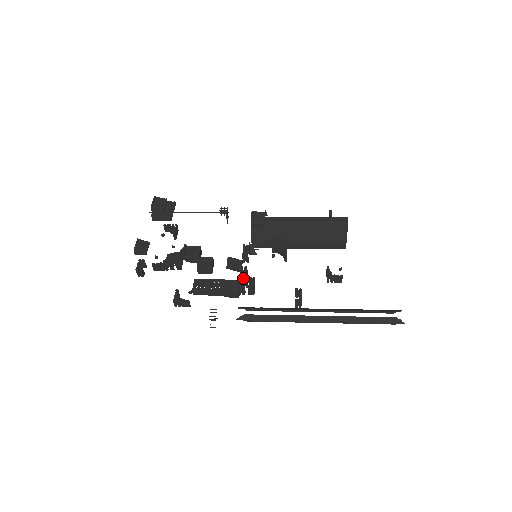
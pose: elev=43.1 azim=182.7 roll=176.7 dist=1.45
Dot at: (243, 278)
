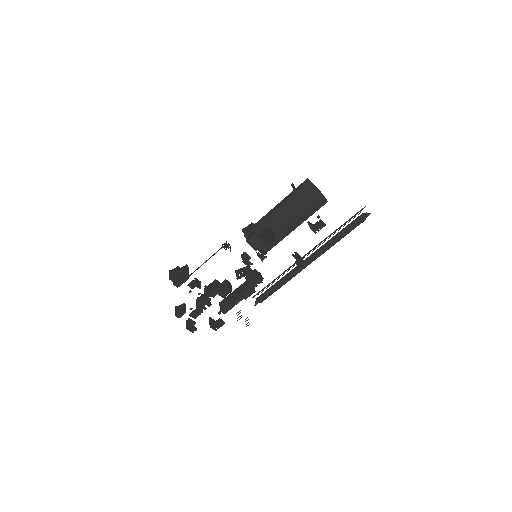
Dot at: (247, 276)
